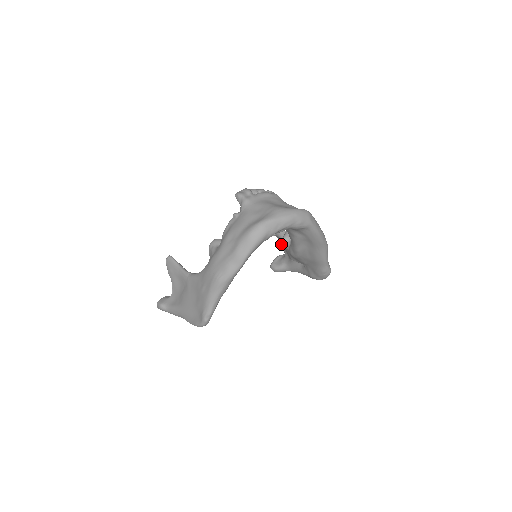
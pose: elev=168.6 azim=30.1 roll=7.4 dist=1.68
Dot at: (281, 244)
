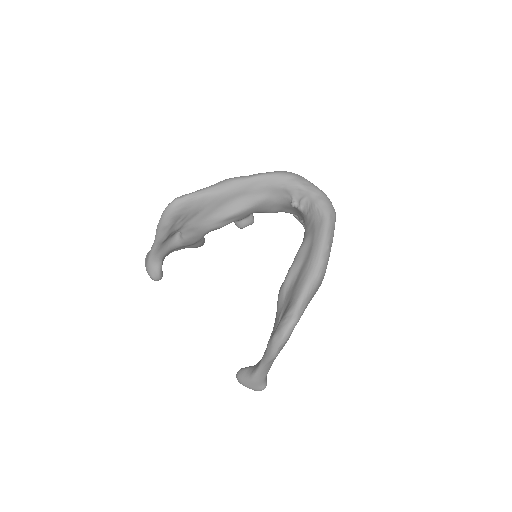
Dot at: occluded
